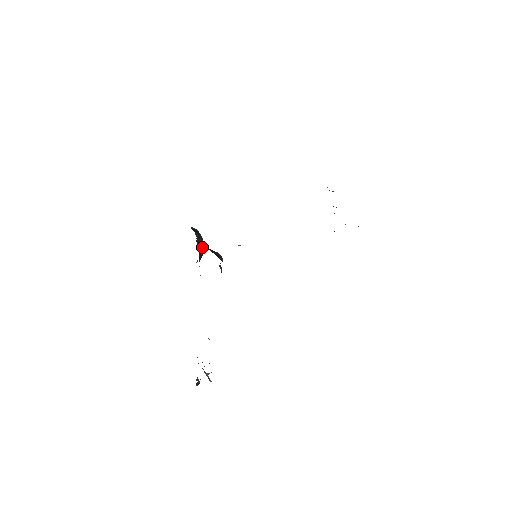
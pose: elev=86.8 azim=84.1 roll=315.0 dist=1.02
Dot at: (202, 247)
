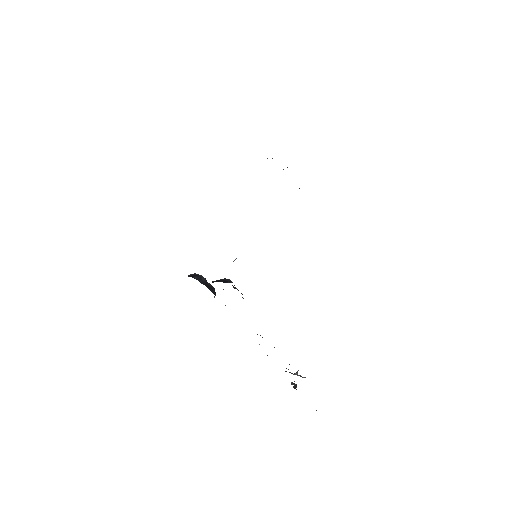
Dot at: (209, 283)
